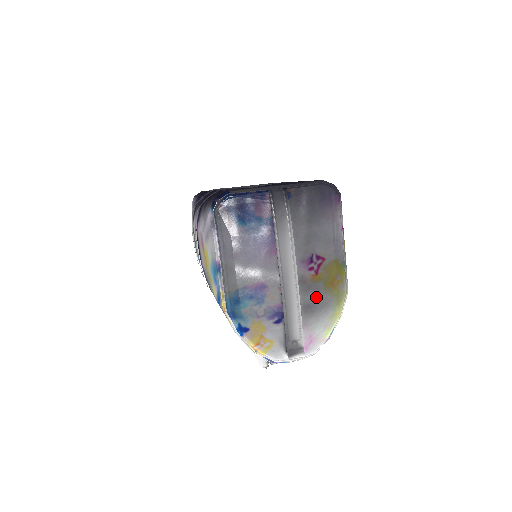
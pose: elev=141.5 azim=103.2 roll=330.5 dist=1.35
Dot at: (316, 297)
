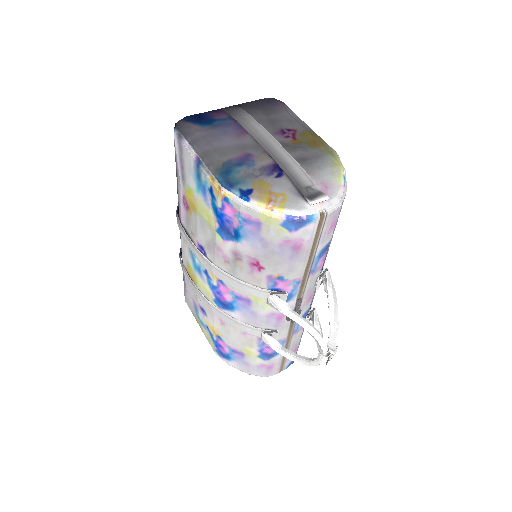
Dot at: (306, 153)
